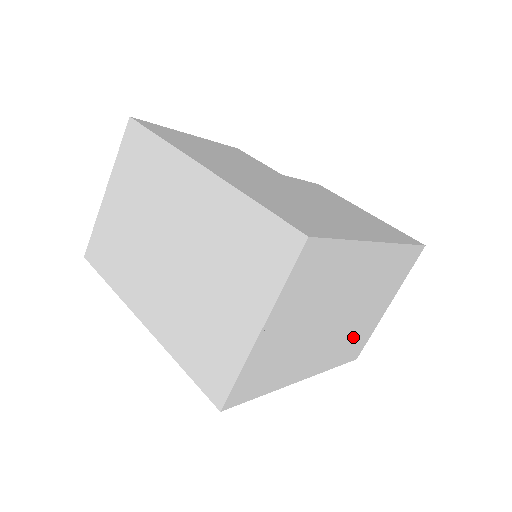
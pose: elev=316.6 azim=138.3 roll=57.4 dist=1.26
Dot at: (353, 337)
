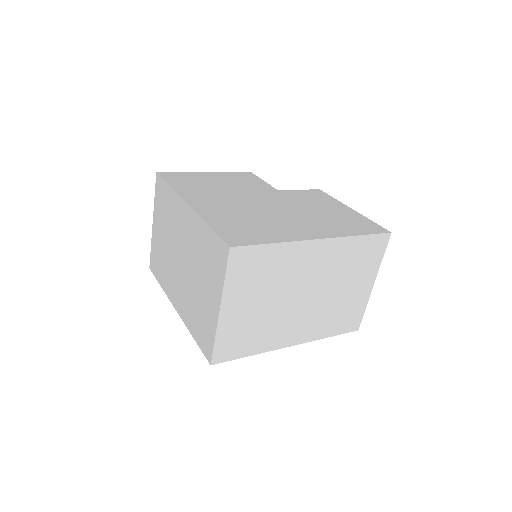
Dot at: (338, 312)
